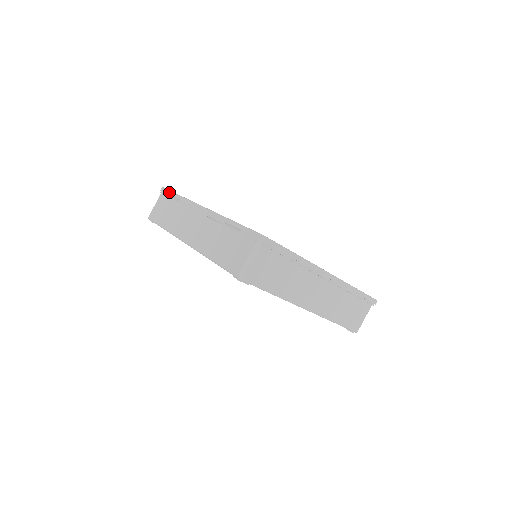
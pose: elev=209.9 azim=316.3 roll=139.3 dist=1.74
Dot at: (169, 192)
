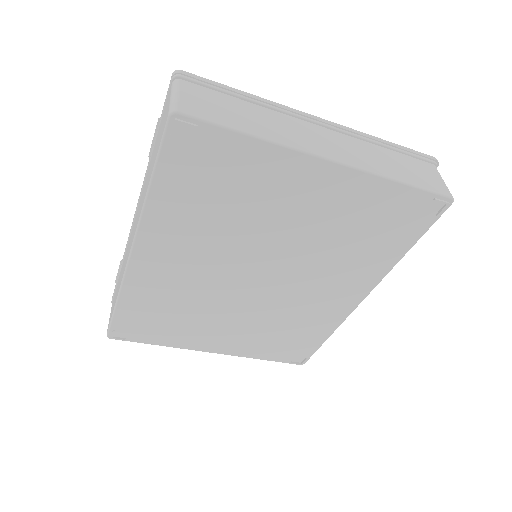
Dot at: occluded
